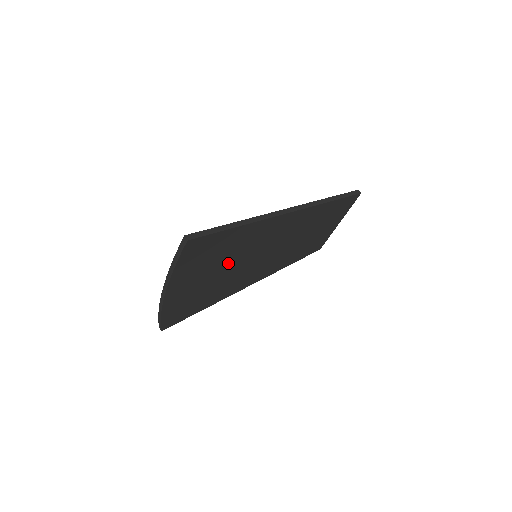
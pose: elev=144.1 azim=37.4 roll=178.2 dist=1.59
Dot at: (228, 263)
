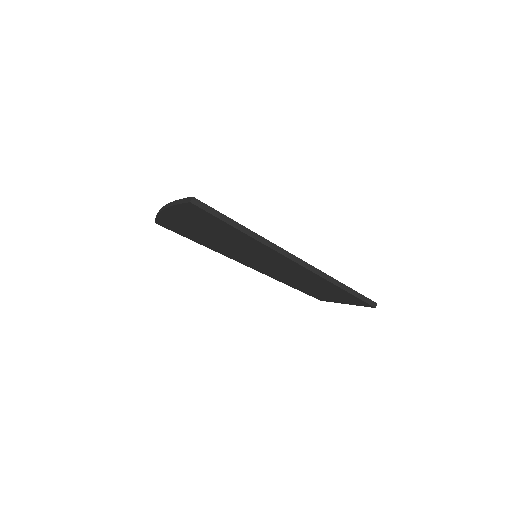
Dot at: (226, 240)
